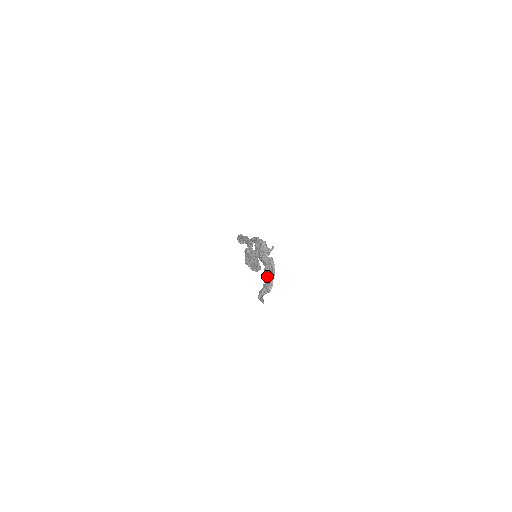
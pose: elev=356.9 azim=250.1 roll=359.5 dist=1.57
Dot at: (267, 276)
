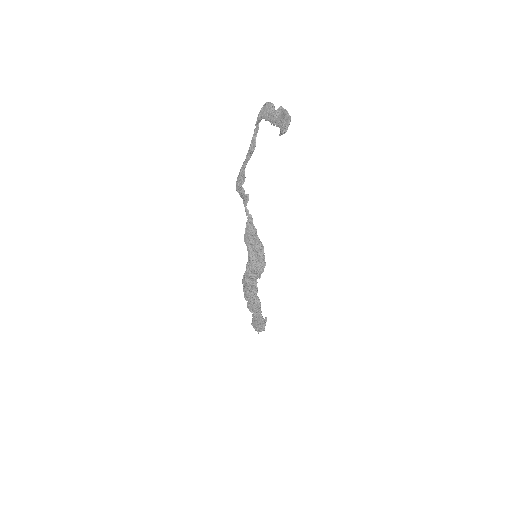
Dot at: (281, 119)
